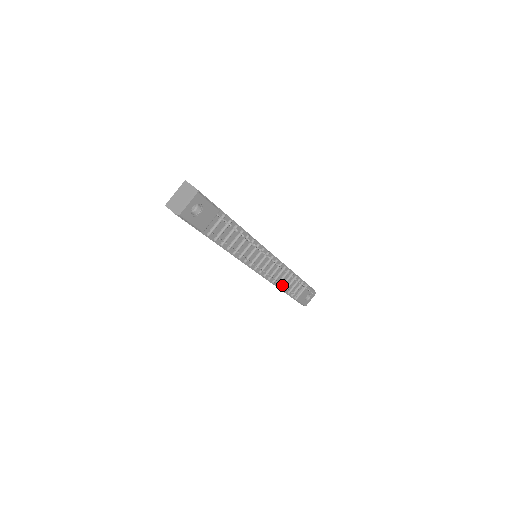
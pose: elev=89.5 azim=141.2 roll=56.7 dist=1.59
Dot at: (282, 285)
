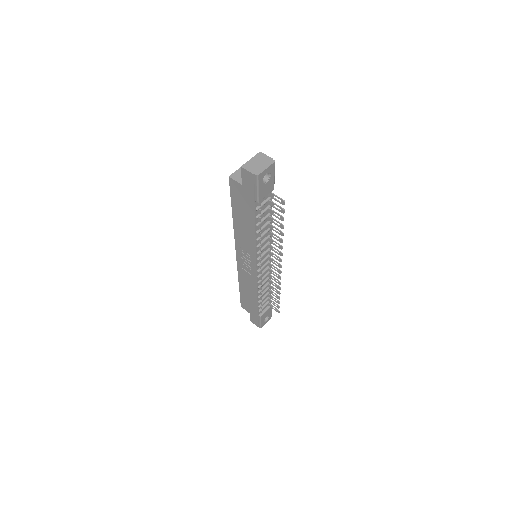
Dot at: (261, 294)
